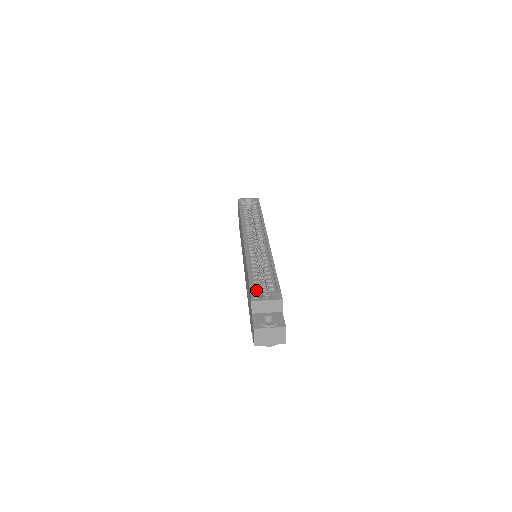
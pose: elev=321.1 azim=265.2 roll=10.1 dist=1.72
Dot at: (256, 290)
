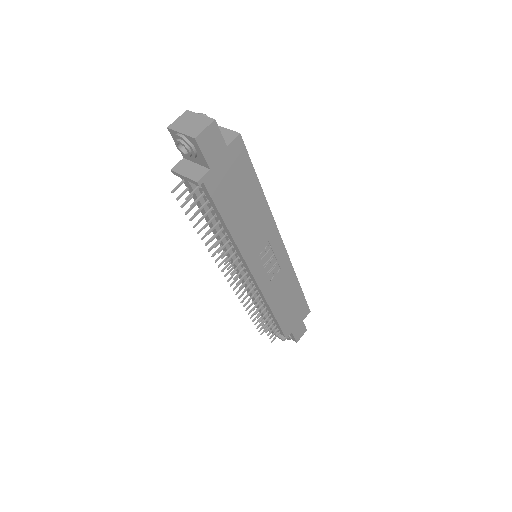
Dot at: occluded
